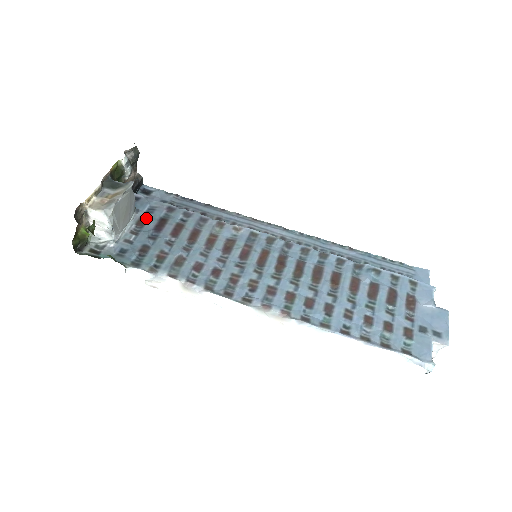
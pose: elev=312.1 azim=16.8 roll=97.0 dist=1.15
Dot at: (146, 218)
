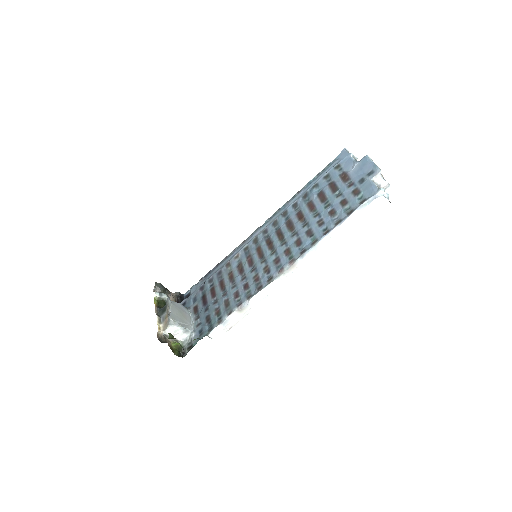
Dot at: (196, 306)
